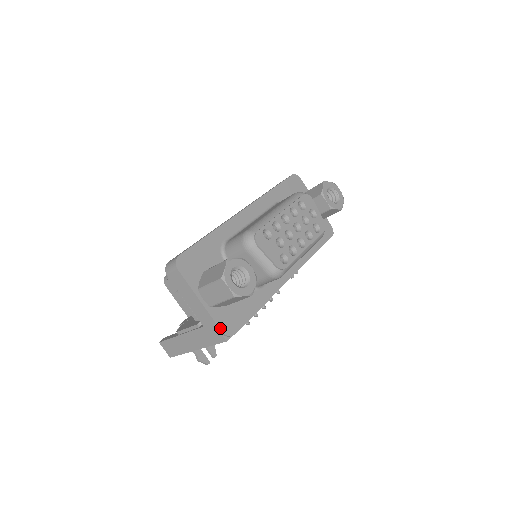
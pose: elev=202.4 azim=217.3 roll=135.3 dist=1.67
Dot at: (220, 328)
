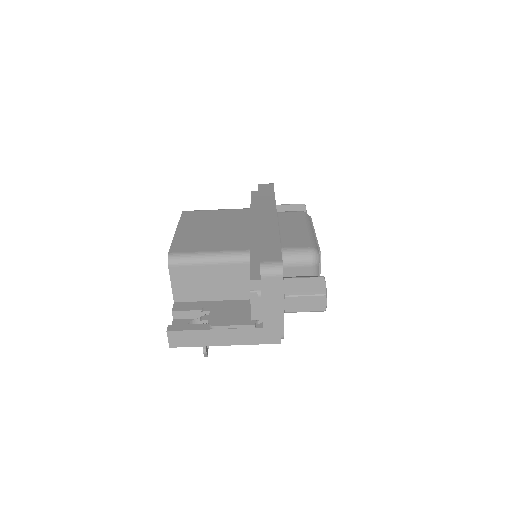
Dot at: occluded
